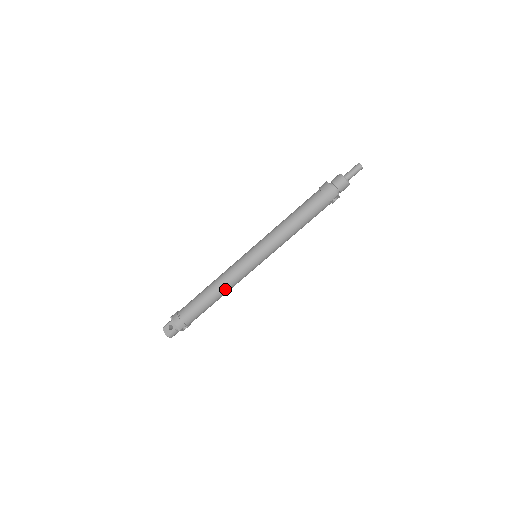
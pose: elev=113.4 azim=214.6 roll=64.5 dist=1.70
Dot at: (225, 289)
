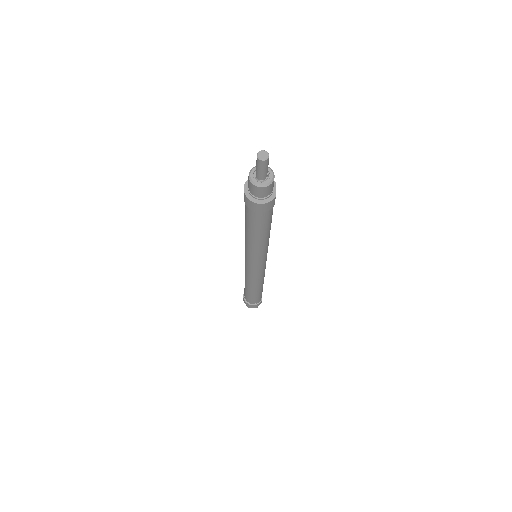
Dot at: (262, 281)
